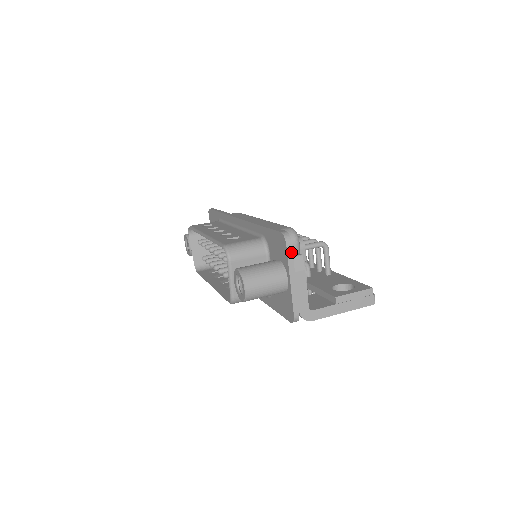
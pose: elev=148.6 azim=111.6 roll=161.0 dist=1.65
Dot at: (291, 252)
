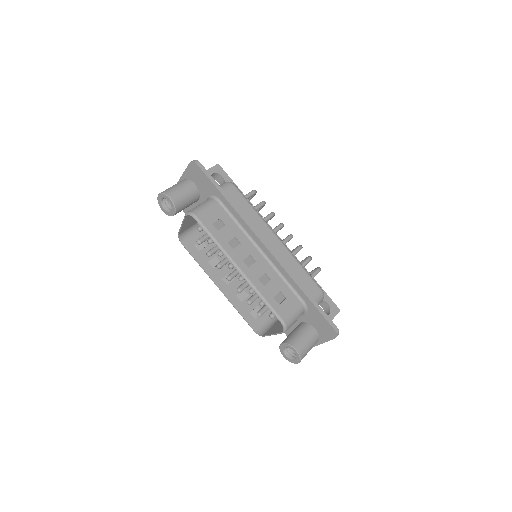
Dot at: (333, 338)
